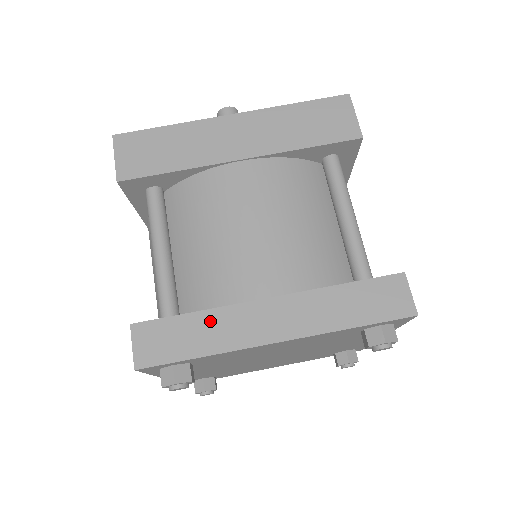
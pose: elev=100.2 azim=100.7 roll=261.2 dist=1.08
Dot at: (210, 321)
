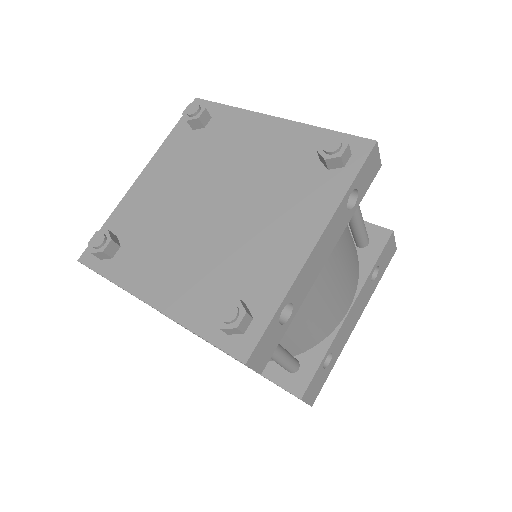
Dot at: occluded
